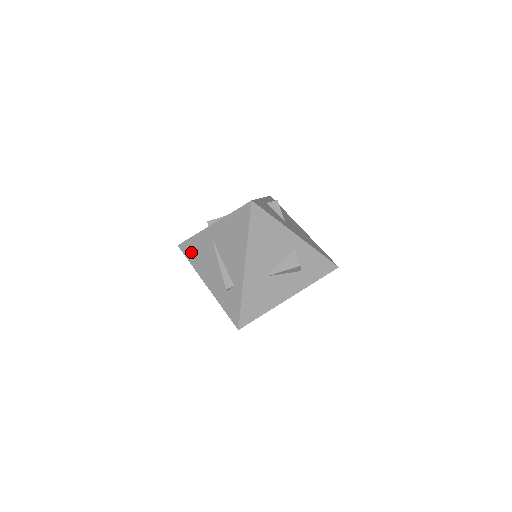
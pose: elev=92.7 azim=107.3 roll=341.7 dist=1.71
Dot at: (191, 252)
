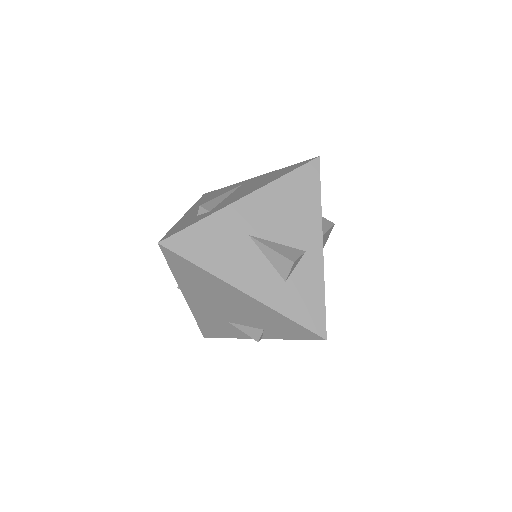
Dot at: (209, 195)
